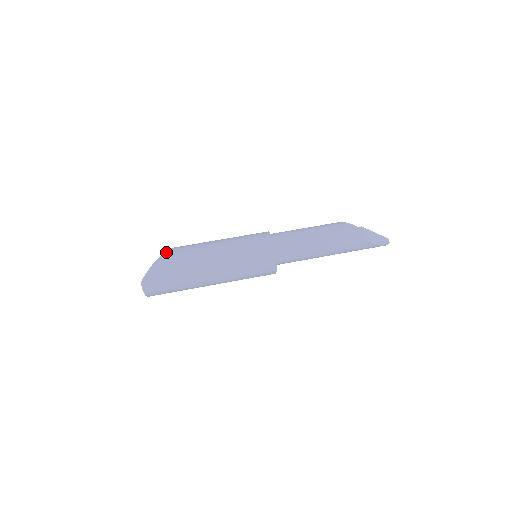
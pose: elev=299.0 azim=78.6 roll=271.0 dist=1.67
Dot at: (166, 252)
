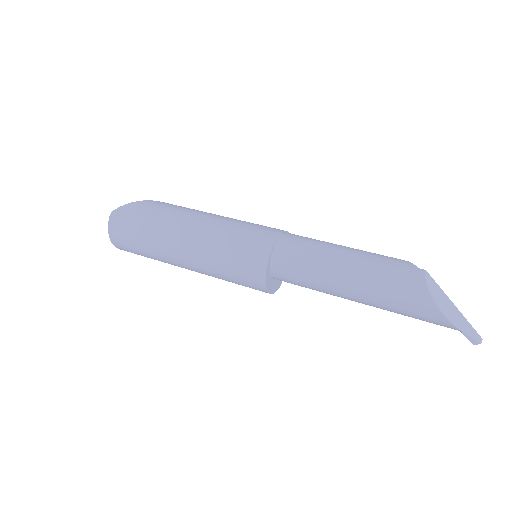
Dot at: occluded
